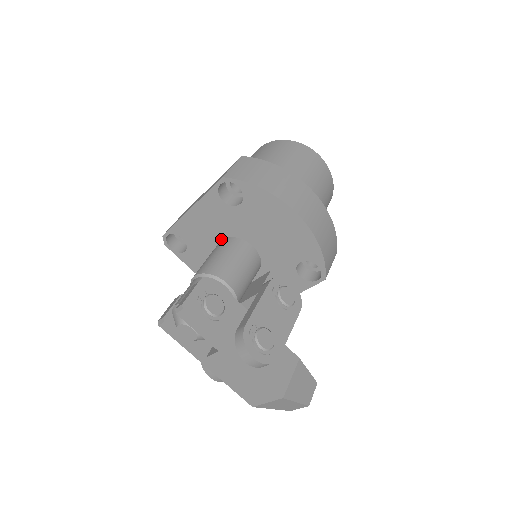
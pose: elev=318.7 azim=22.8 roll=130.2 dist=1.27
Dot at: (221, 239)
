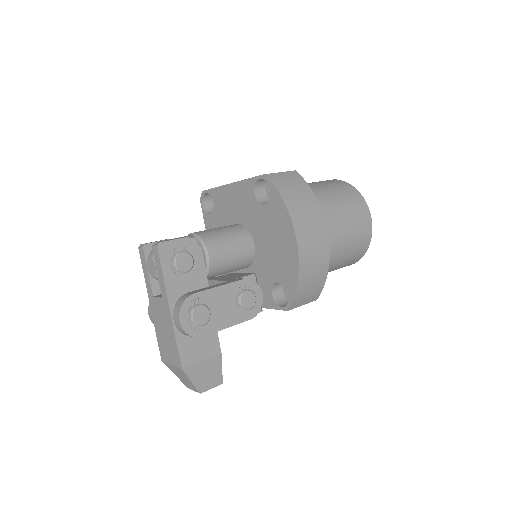
Dot at: (237, 223)
